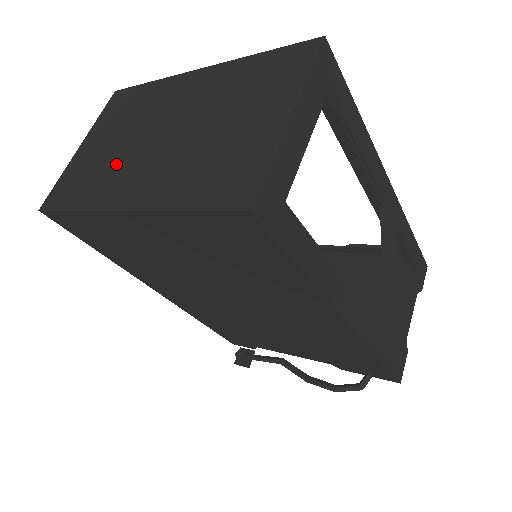
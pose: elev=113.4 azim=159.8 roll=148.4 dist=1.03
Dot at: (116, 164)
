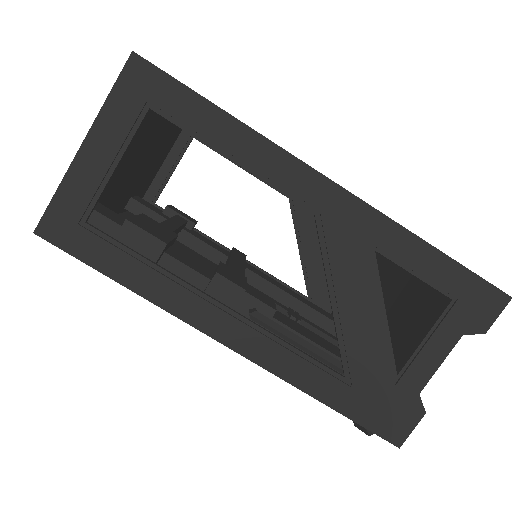
Dot at: occluded
